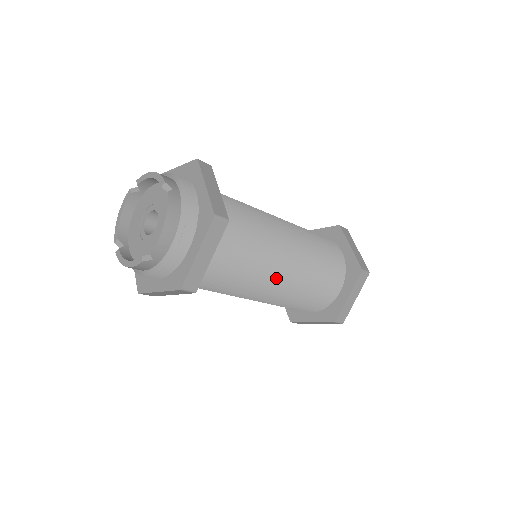
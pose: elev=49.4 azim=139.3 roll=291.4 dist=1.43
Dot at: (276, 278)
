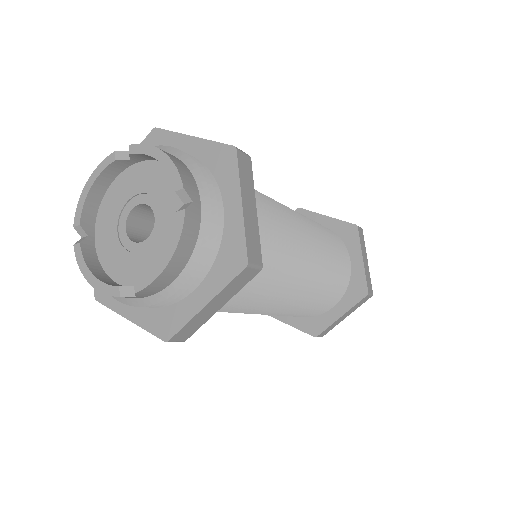
Dot at: (278, 304)
